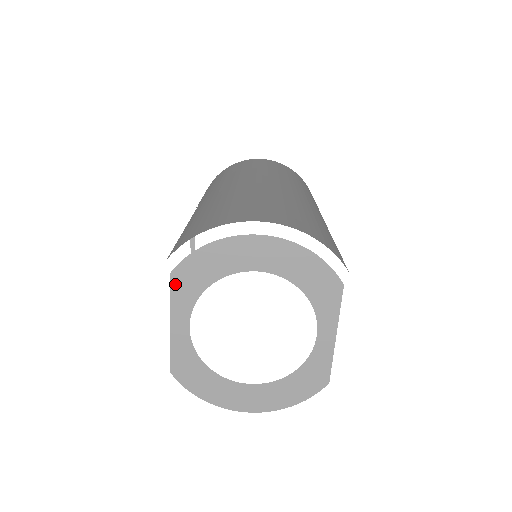
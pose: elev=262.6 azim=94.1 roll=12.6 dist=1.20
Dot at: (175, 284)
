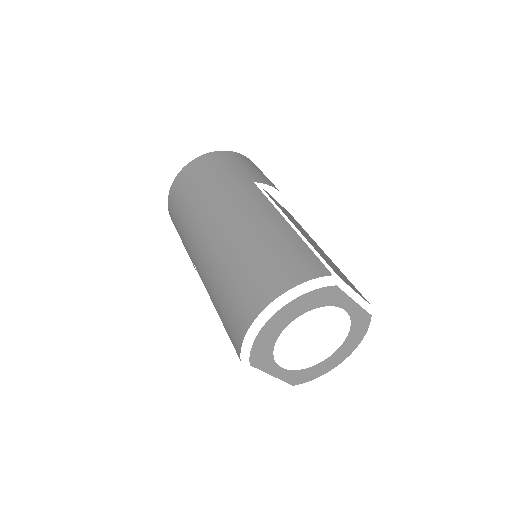
Dot at: (257, 366)
